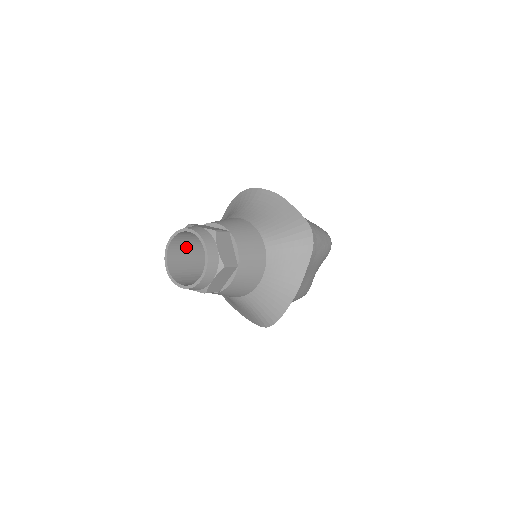
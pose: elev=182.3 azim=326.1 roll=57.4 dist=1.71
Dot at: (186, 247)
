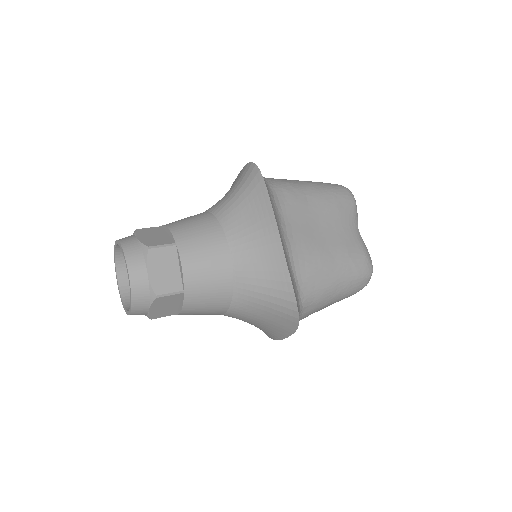
Dot at: occluded
